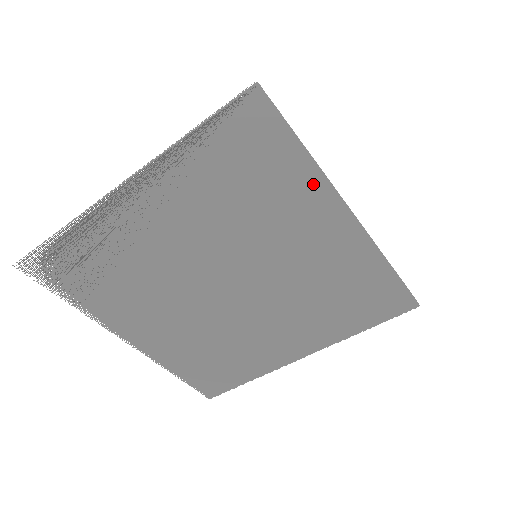
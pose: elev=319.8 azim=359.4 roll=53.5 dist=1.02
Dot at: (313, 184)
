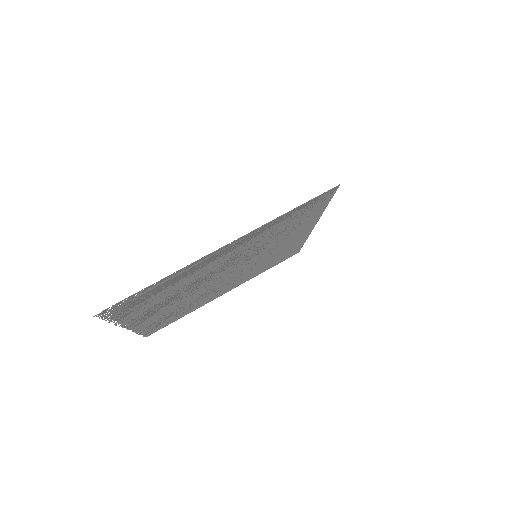
Dot at: occluded
